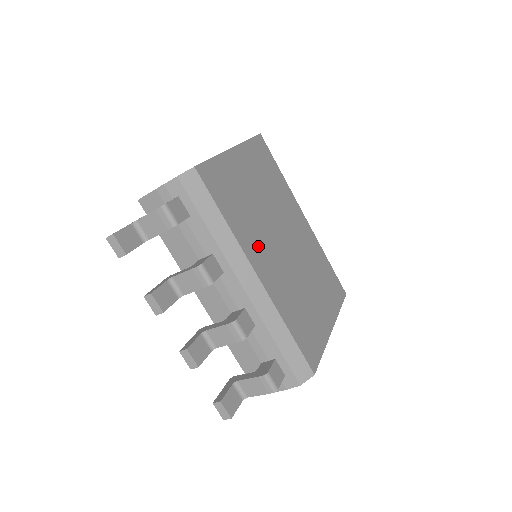
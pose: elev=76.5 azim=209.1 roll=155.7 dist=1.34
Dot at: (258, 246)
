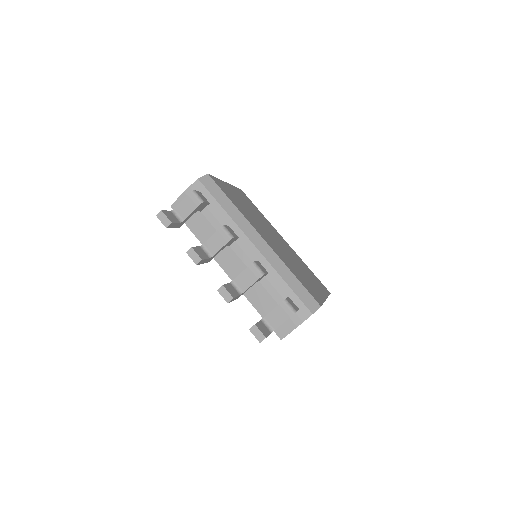
Dot at: (258, 228)
